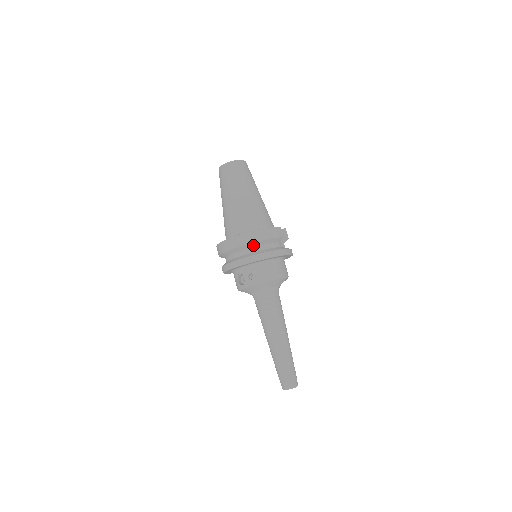
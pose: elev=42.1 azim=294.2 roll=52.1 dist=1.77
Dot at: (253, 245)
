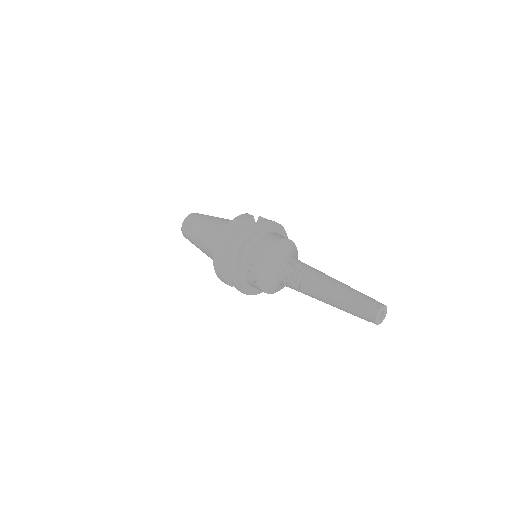
Dot at: (231, 240)
